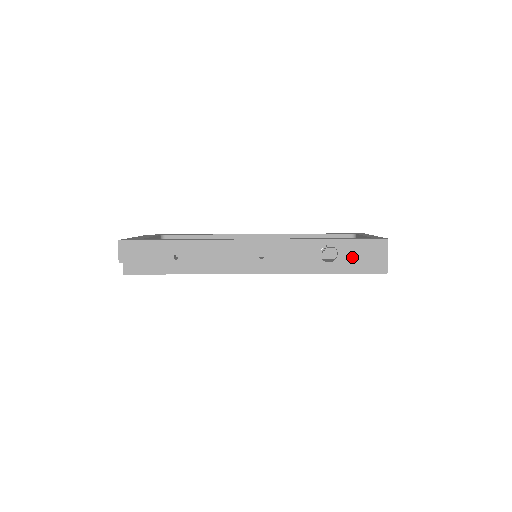
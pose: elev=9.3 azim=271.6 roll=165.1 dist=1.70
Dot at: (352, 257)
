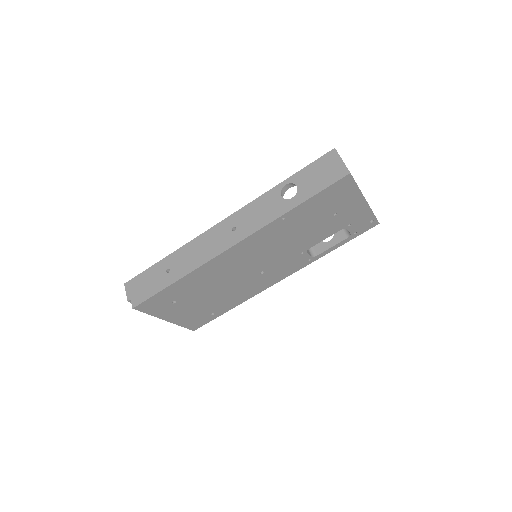
Dot at: (310, 181)
